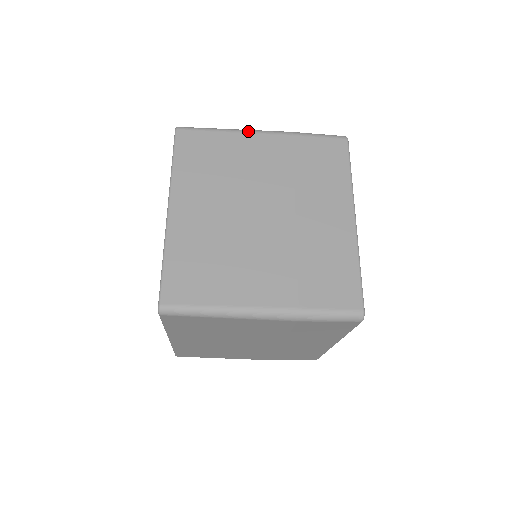
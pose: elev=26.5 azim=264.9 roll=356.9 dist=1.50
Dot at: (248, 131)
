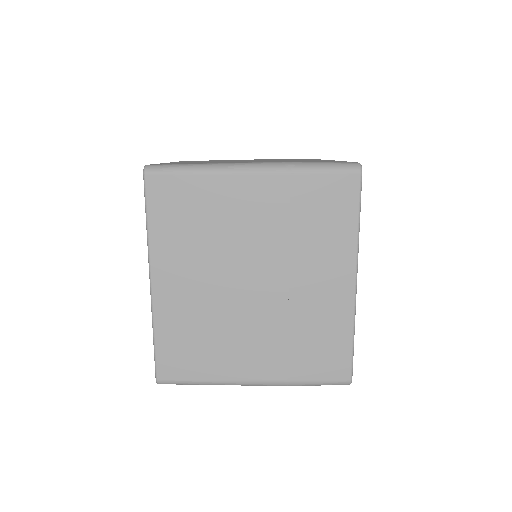
Dot at: (233, 171)
